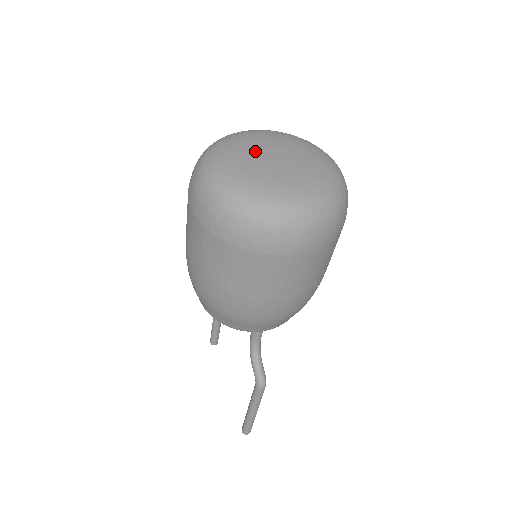
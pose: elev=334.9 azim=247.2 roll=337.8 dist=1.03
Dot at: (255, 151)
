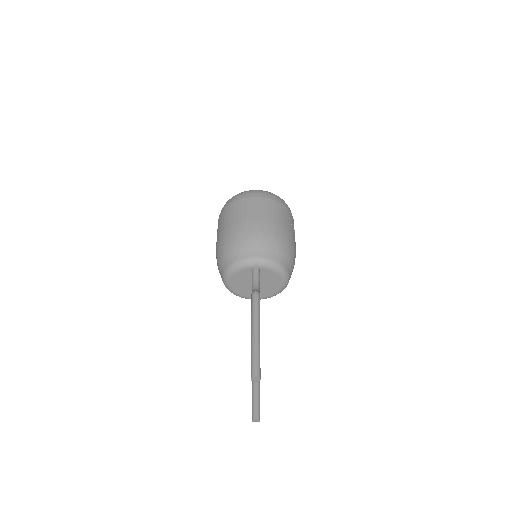
Dot at: occluded
